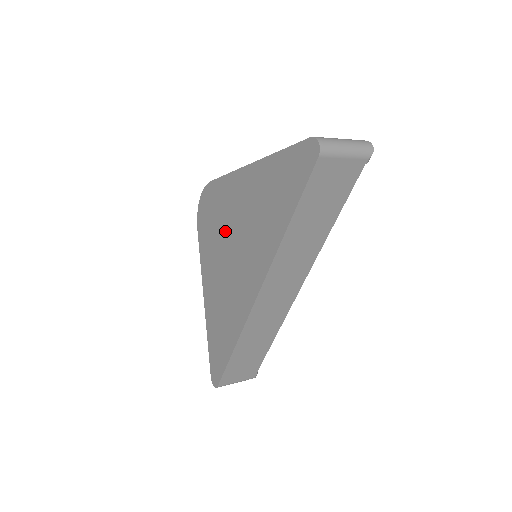
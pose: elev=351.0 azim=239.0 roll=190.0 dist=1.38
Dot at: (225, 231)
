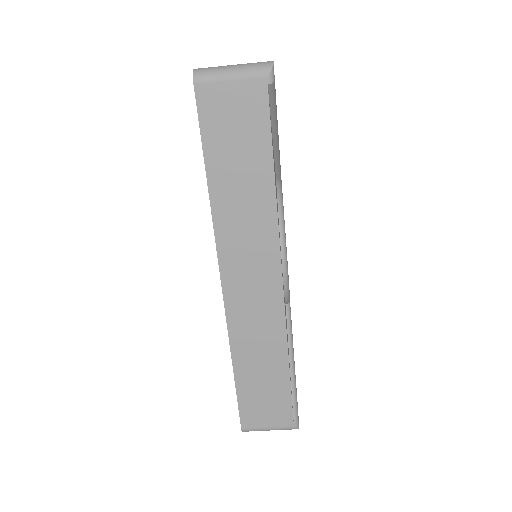
Dot at: occluded
